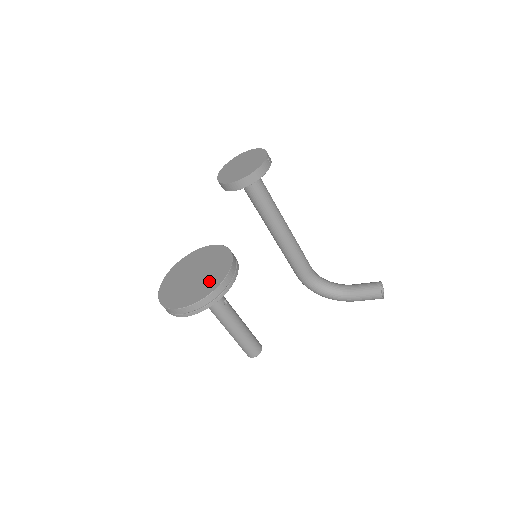
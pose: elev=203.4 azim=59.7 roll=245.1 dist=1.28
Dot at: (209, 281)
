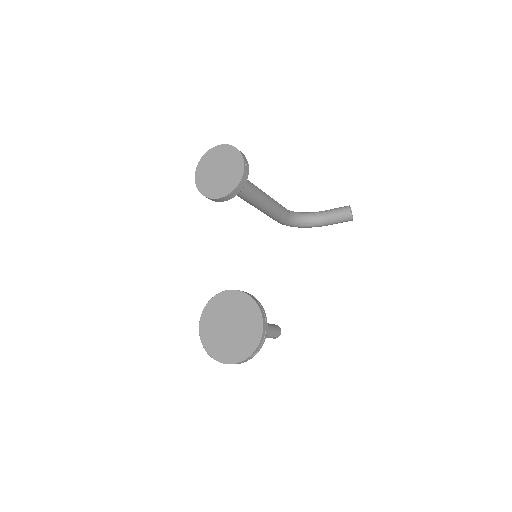
Dot at: (248, 336)
